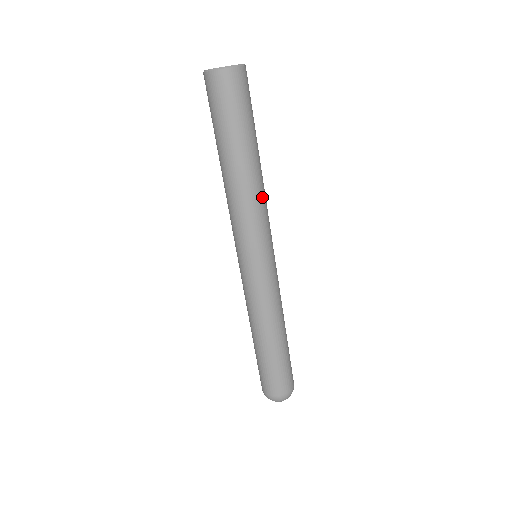
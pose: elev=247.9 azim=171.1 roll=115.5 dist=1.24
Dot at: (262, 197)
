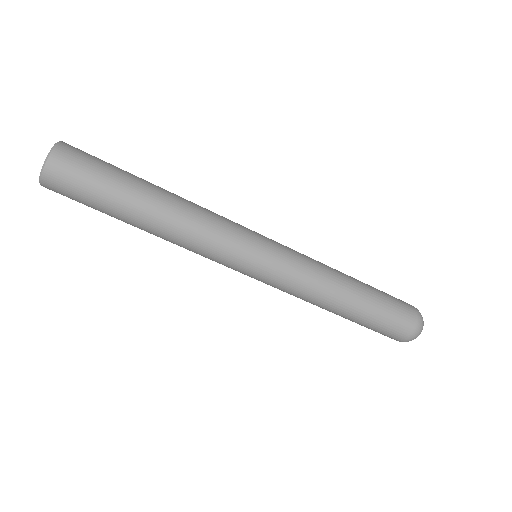
Dot at: (199, 211)
